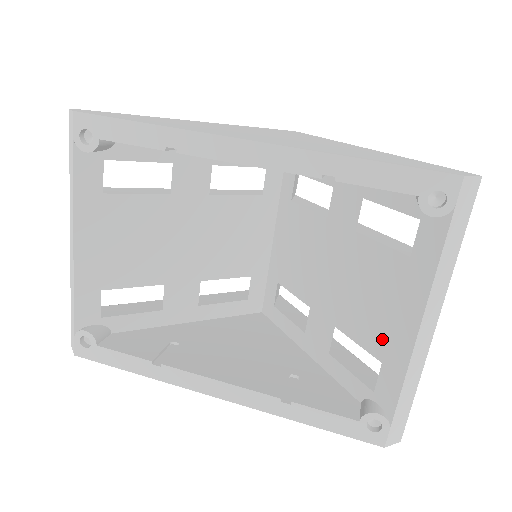
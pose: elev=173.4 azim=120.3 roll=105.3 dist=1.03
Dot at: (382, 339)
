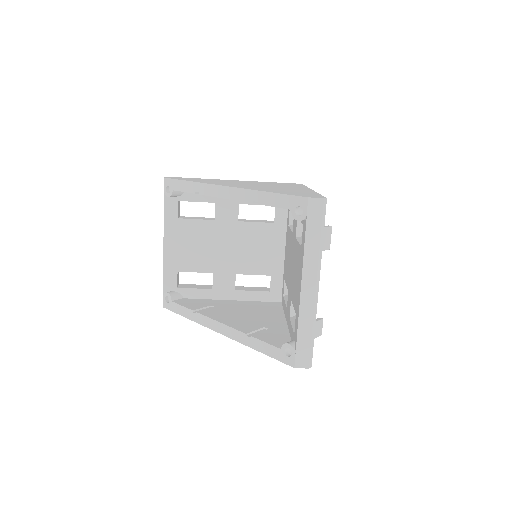
Dot at: (296, 299)
